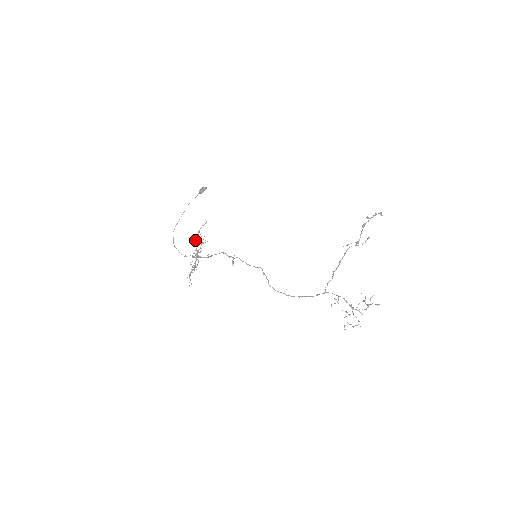
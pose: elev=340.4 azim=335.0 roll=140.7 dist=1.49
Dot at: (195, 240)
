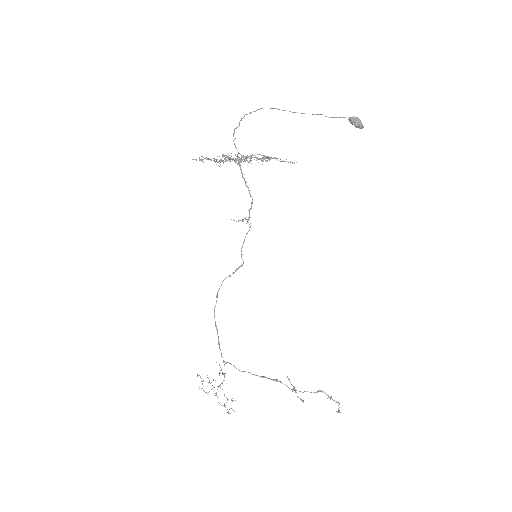
Dot at: occluded
